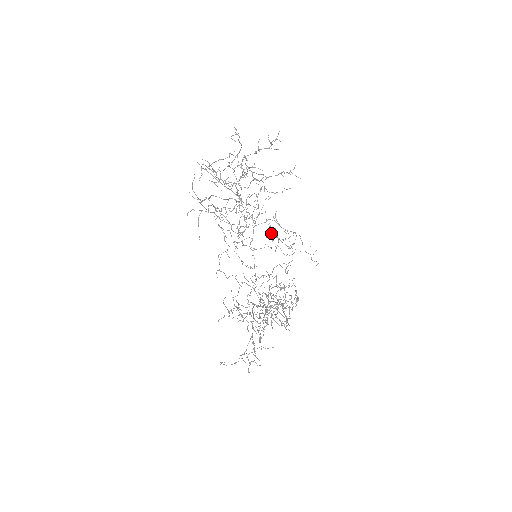
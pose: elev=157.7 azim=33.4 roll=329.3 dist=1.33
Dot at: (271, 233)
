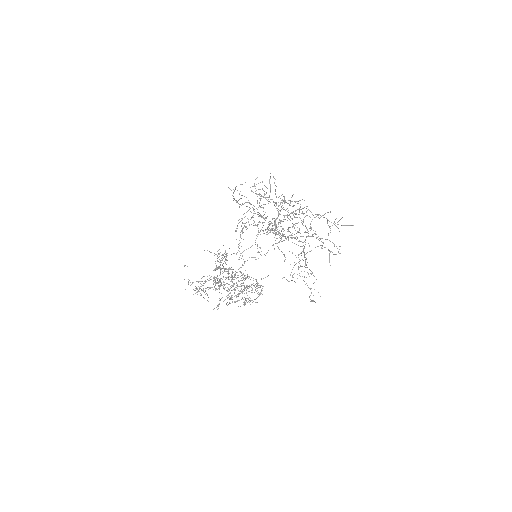
Dot at: occluded
